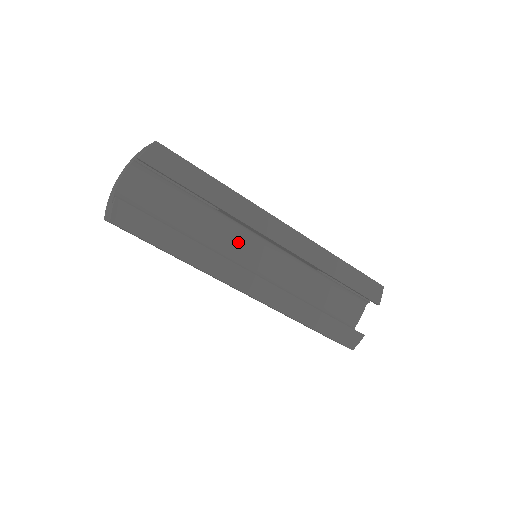
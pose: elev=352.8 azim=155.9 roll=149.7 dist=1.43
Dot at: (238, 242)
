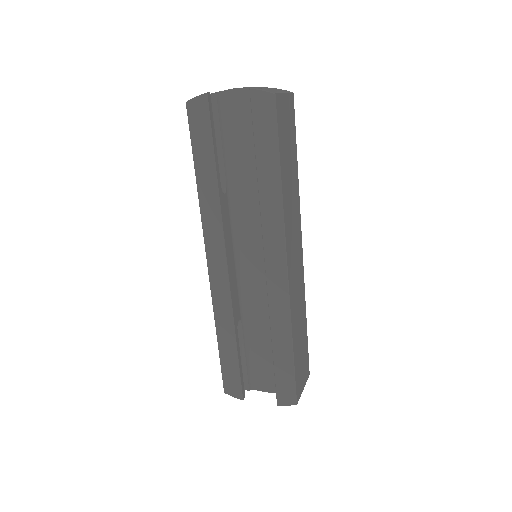
Dot at: (254, 231)
